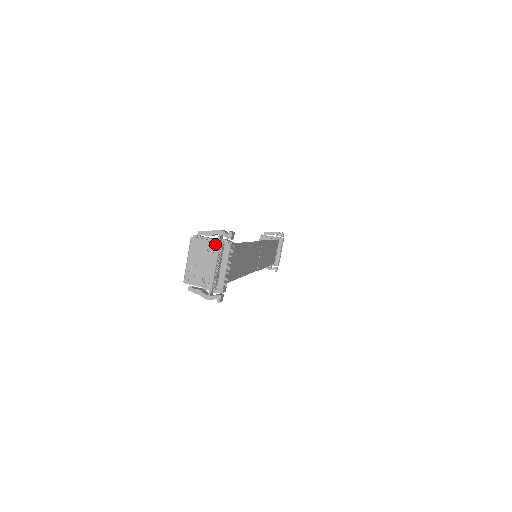
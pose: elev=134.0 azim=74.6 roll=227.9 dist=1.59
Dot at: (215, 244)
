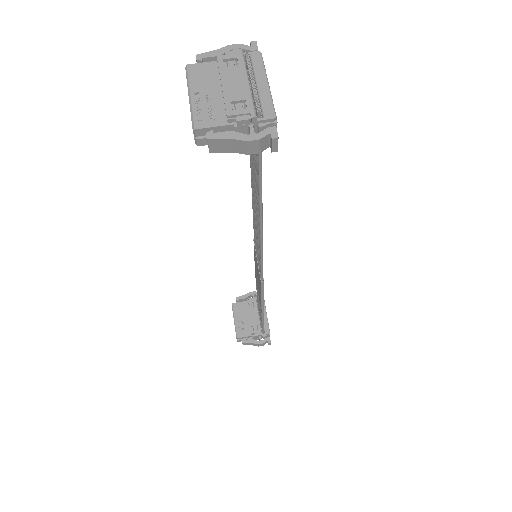
Dot at: (235, 54)
